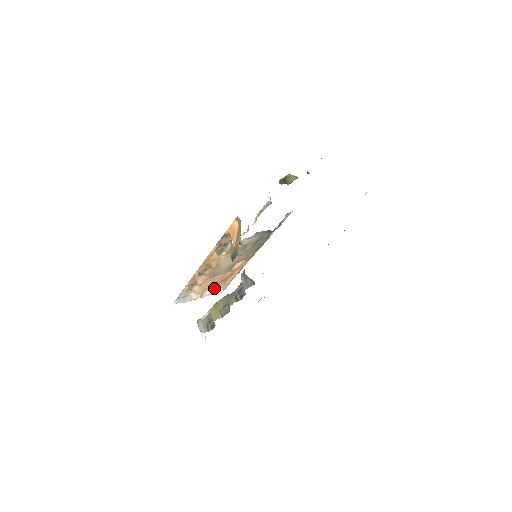
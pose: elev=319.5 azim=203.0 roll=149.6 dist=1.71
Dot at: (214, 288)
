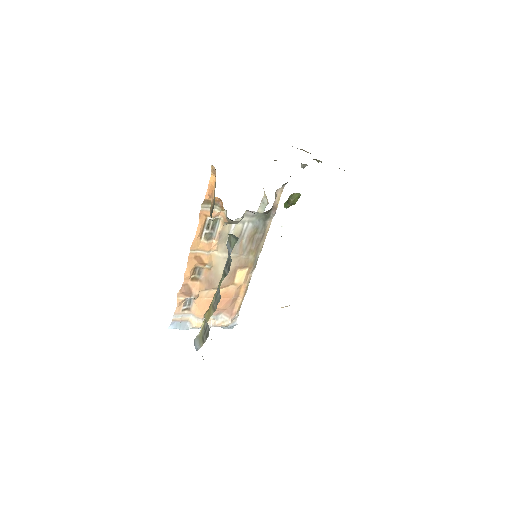
Dot at: (219, 316)
